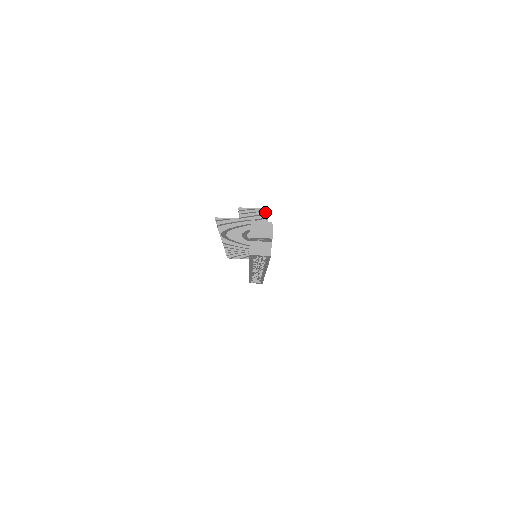
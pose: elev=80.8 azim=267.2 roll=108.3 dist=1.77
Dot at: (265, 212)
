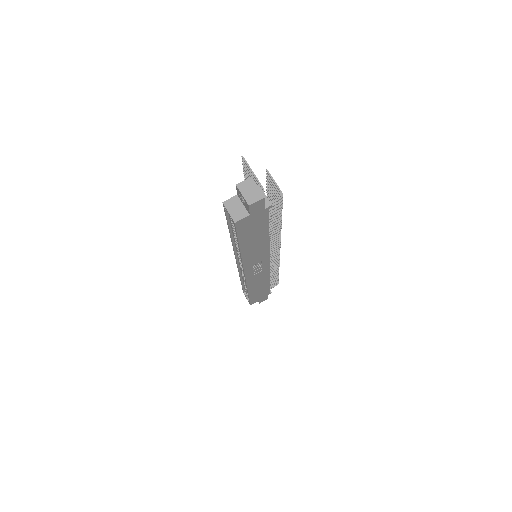
Dot at: (282, 200)
